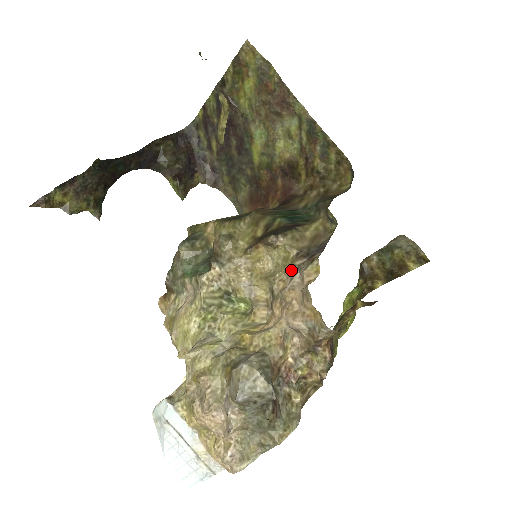
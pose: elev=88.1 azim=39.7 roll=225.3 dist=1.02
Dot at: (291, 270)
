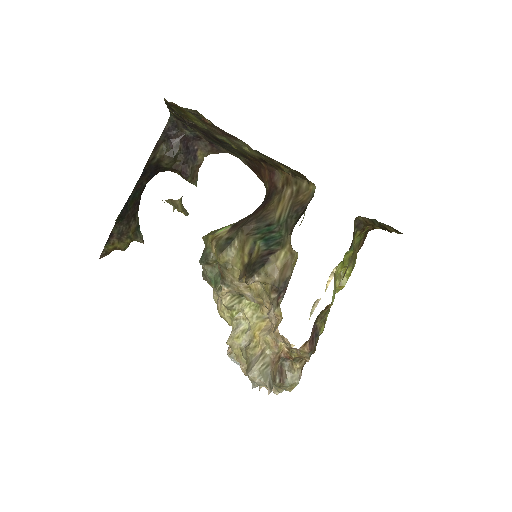
Dot at: (270, 300)
